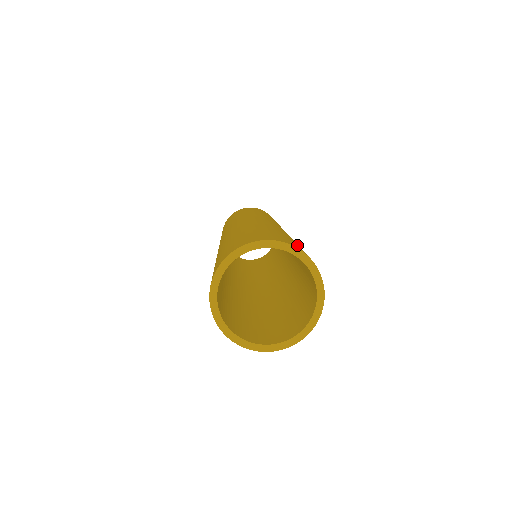
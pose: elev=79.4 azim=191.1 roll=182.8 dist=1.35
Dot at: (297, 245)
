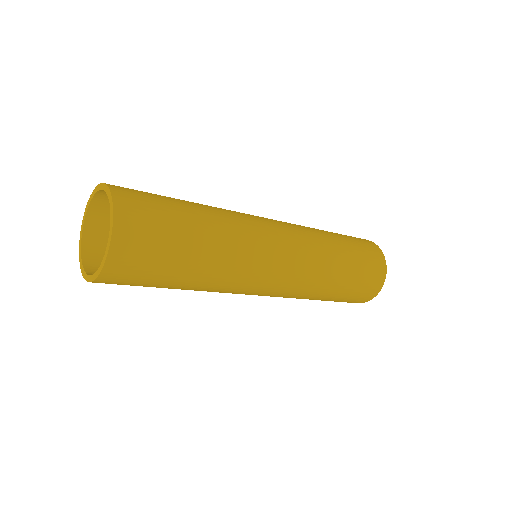
Dot at: (141, 191)
